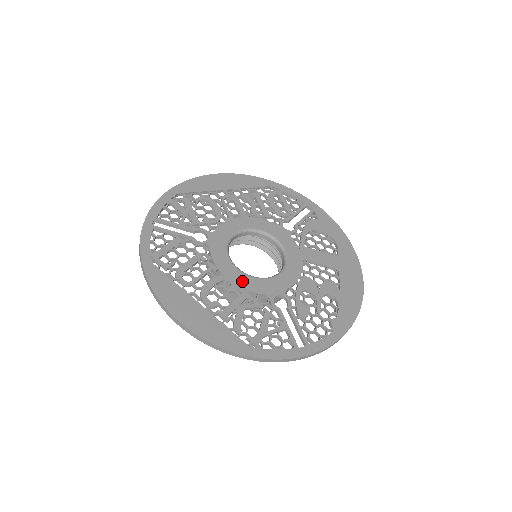
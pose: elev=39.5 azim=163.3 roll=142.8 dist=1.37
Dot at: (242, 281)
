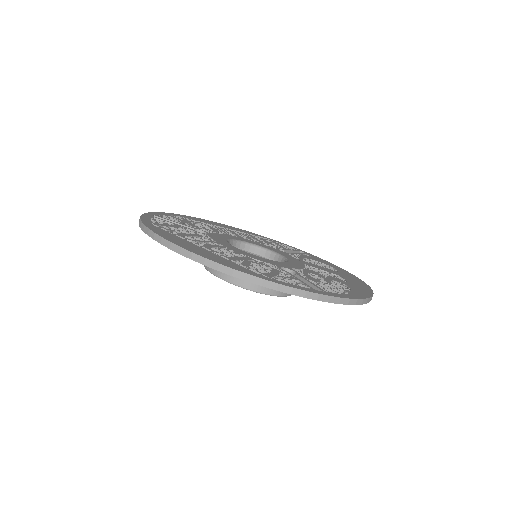
Dot at: (245, 254)
